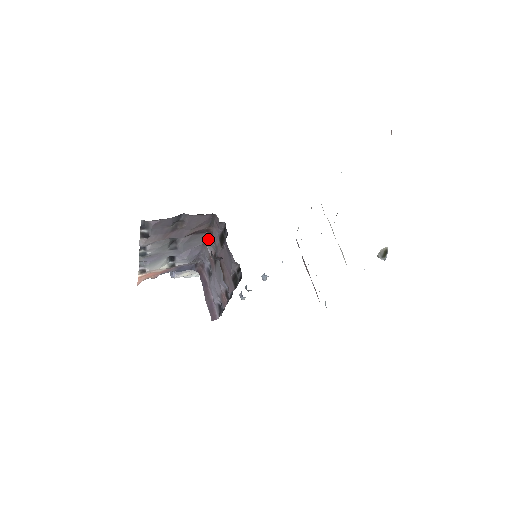
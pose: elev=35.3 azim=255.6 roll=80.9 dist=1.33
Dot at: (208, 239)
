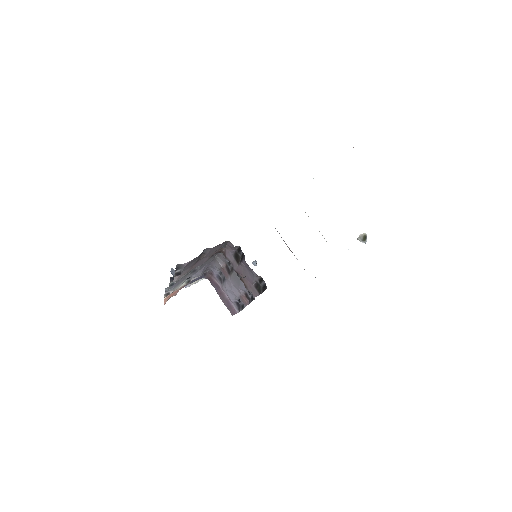
Dot at: (219, 256)
